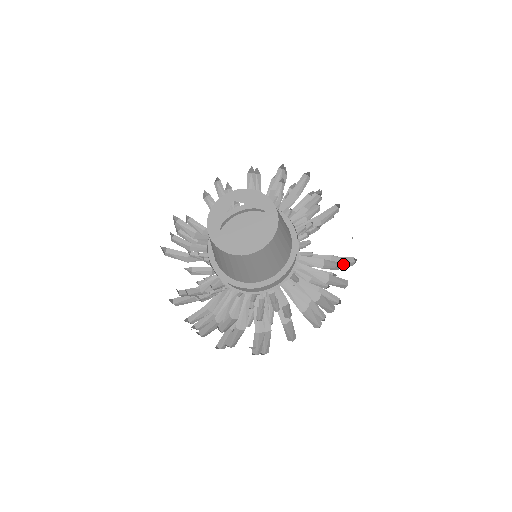
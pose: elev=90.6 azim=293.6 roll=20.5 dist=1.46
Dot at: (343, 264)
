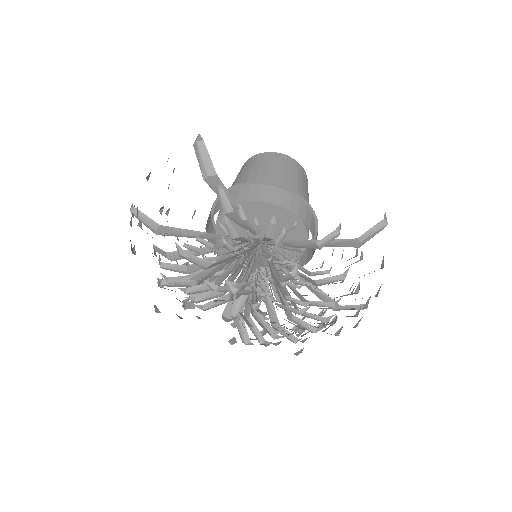
Dot at: occluded
